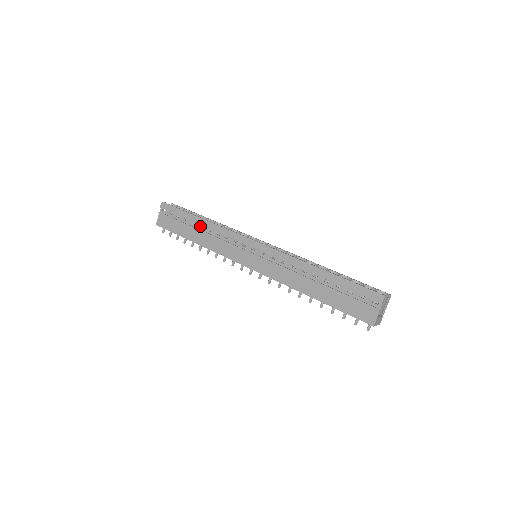
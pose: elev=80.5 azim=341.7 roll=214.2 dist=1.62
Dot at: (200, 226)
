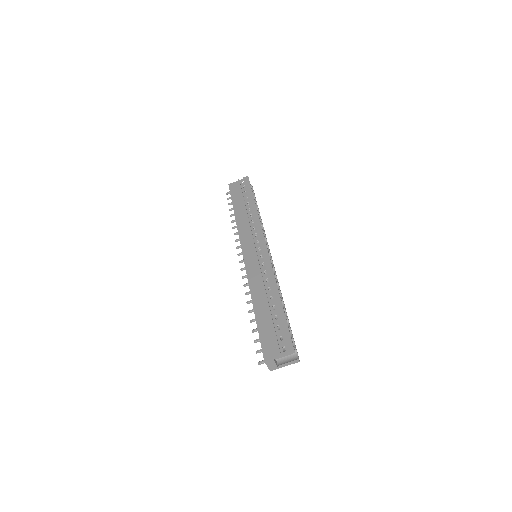
Dot at: (249, 208)
